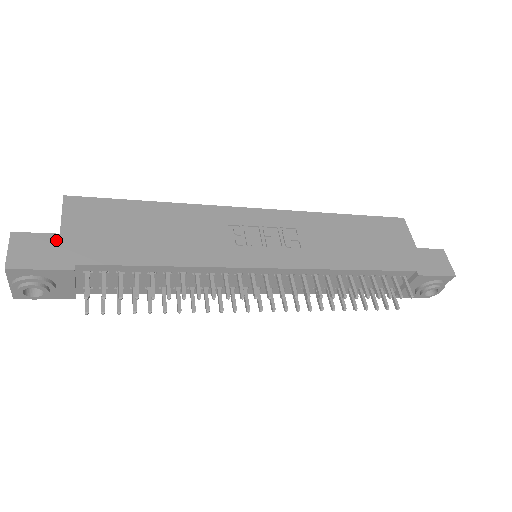
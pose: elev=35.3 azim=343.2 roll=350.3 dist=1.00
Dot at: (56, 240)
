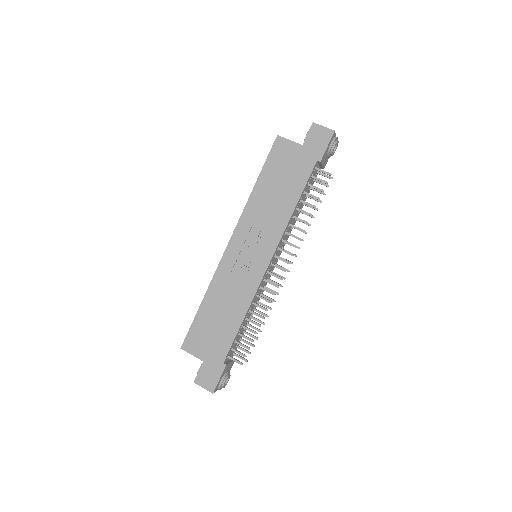
Dot at: (206, 365)
